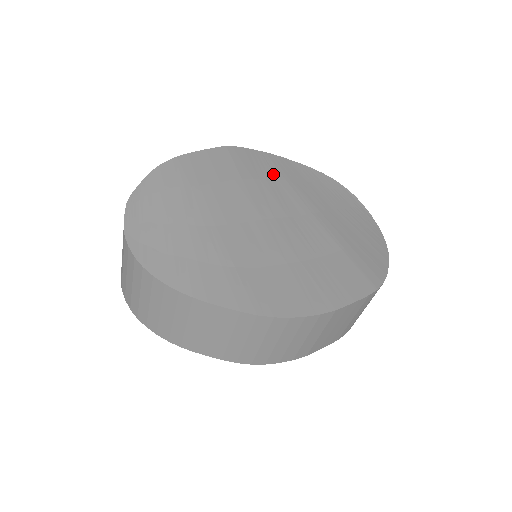
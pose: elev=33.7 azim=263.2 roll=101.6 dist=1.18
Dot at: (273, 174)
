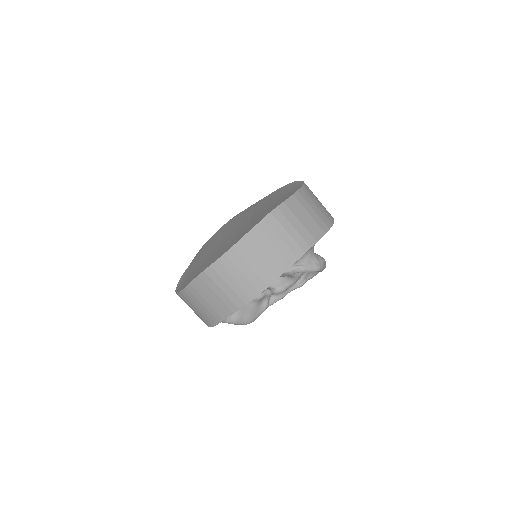
Dot at: (247, 212)
